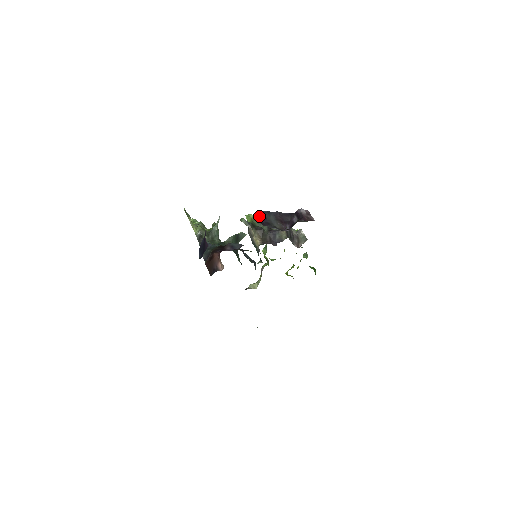
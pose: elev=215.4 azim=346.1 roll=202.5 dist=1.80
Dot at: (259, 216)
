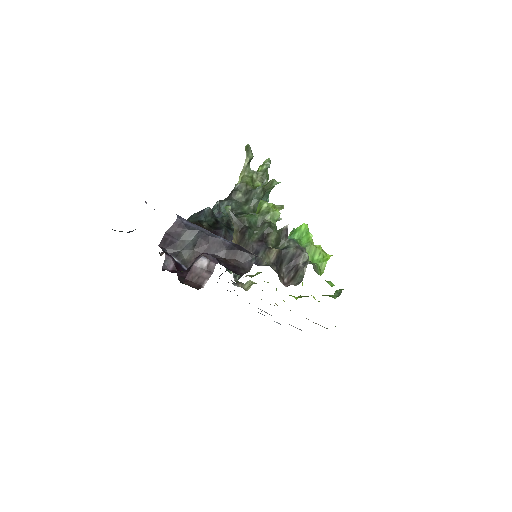
Dot at: (171, 229)
